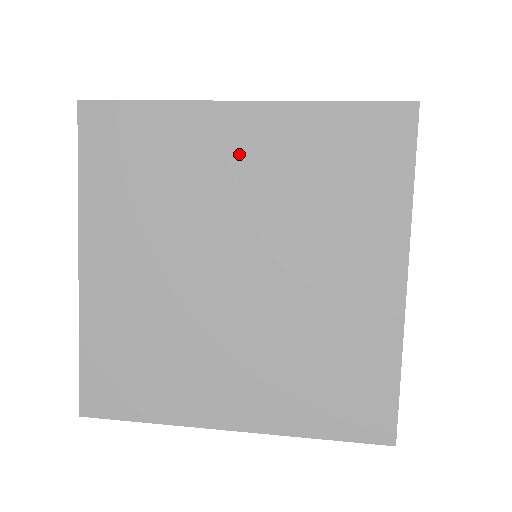
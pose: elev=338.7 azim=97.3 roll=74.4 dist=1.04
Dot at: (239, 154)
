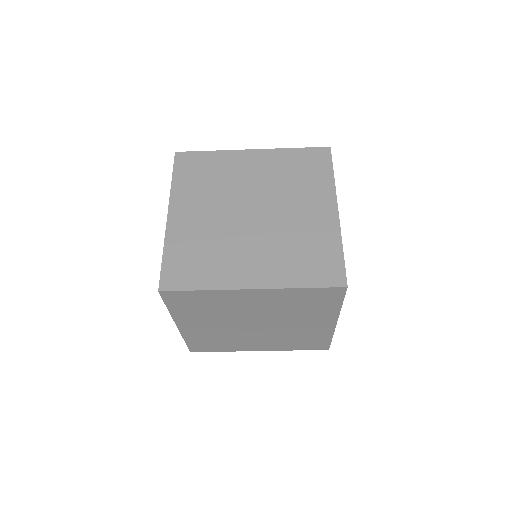
Dot at: (252, 167)
